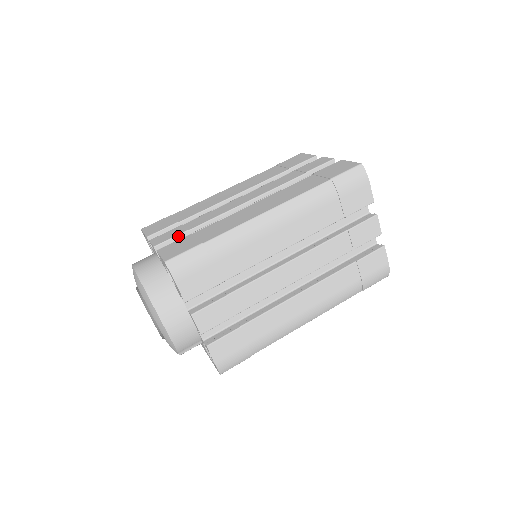
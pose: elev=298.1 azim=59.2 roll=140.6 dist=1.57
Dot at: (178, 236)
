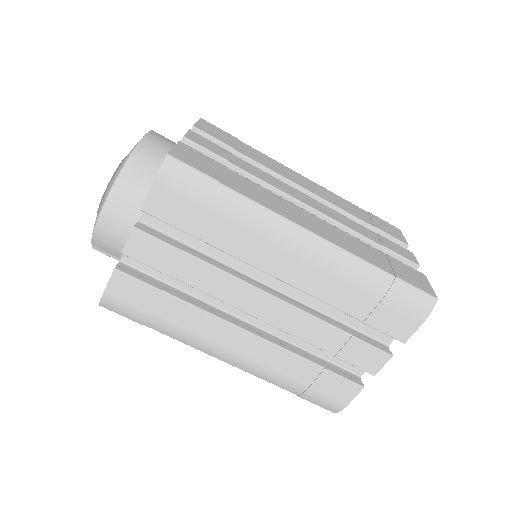
Dot at: (214, 155)
